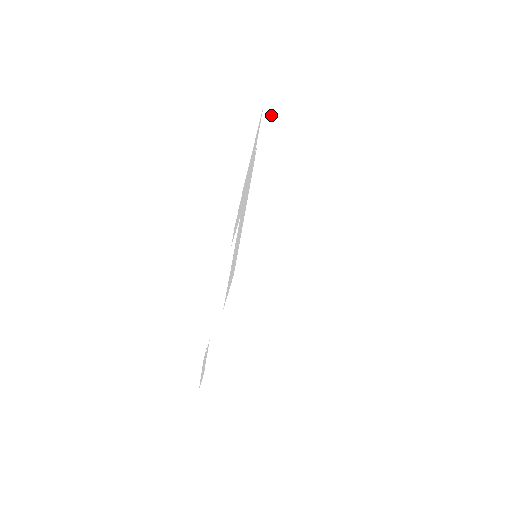
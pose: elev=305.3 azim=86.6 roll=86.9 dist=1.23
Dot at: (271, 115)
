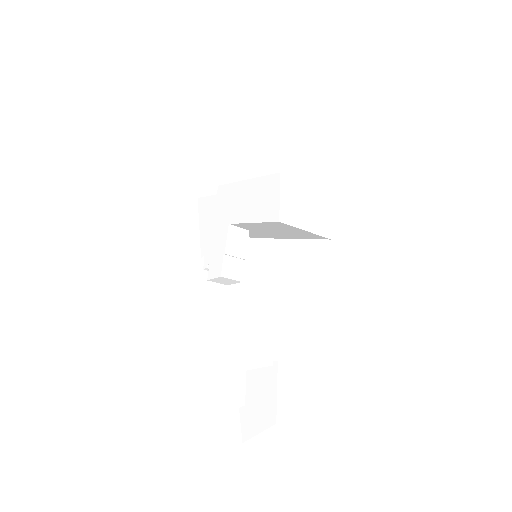
Dot at: occluded
